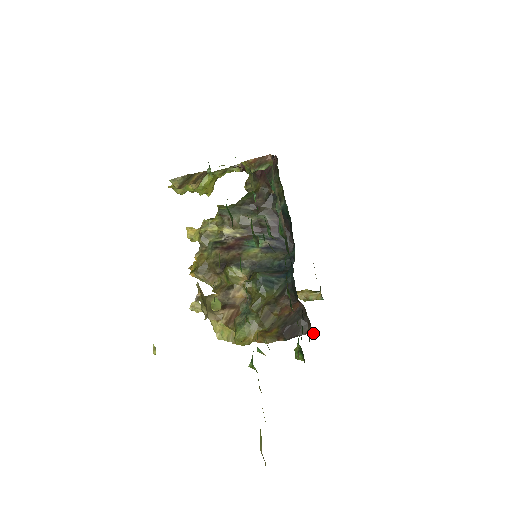
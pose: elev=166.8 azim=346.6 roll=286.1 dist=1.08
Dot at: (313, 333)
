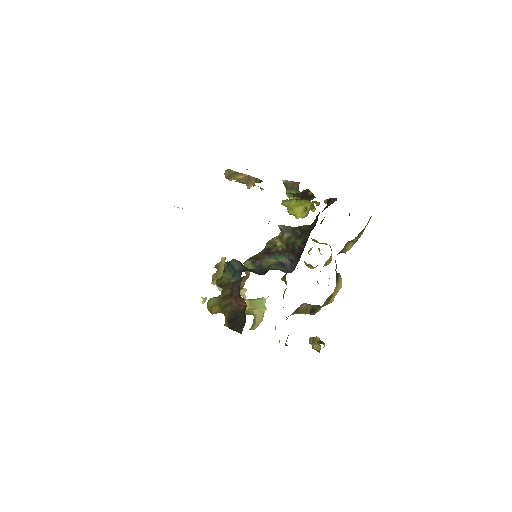
Dot at: occluded
